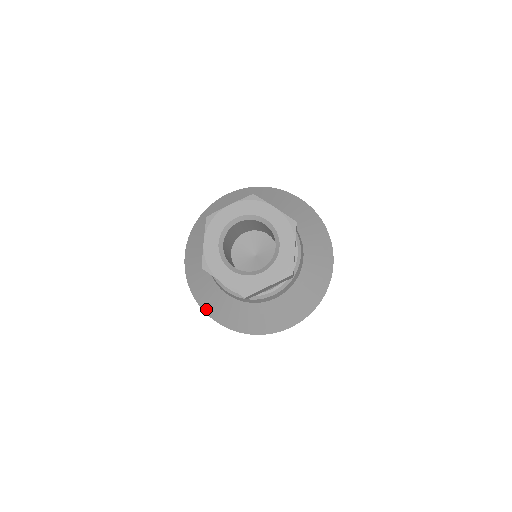
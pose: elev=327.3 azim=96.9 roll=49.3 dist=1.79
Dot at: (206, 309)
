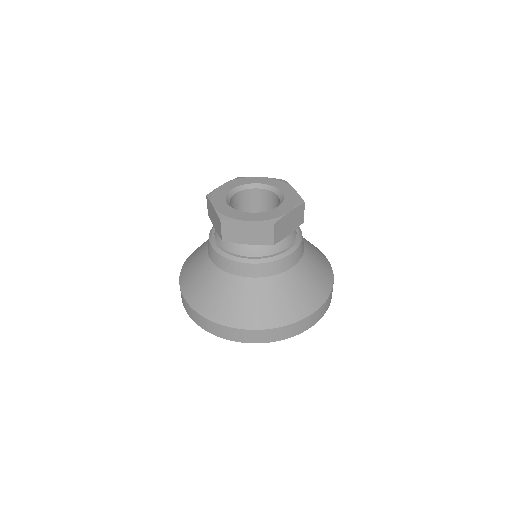
Dot at: (227, 320)
